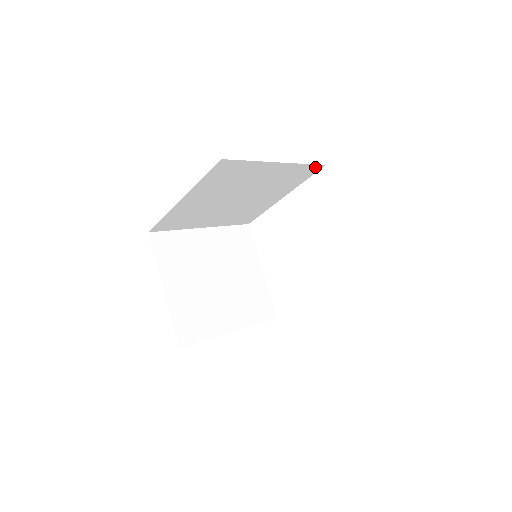
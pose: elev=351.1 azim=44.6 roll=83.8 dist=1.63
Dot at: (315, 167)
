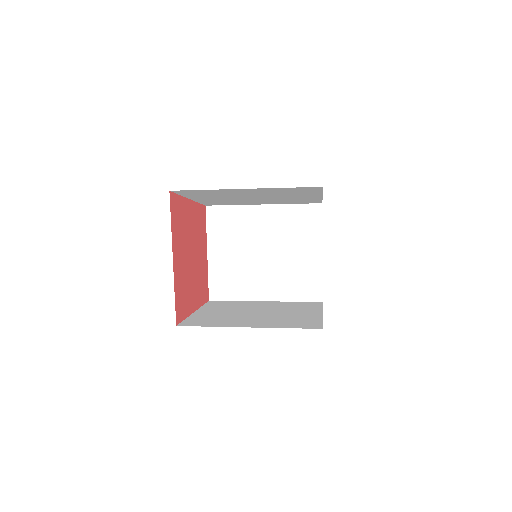
Dot at: (310, 187)
